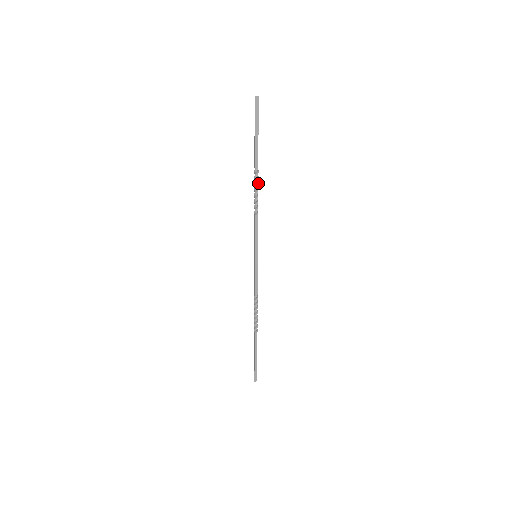
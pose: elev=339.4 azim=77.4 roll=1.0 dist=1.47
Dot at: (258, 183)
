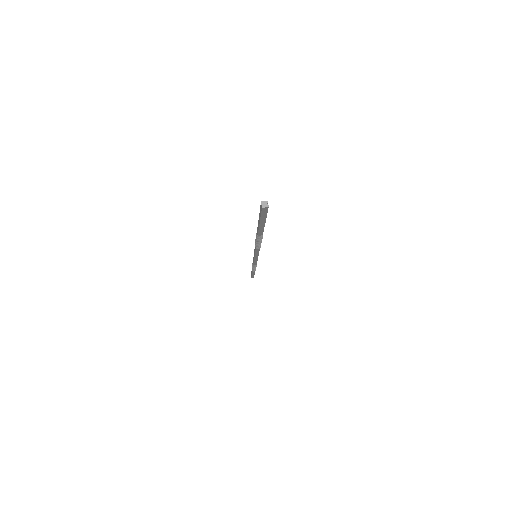
Dot at: (262, 238)
